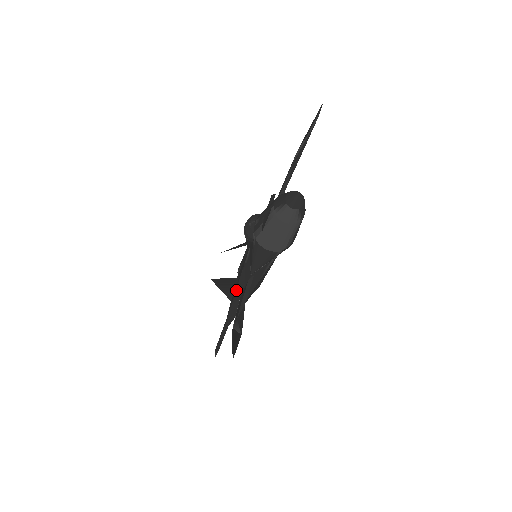
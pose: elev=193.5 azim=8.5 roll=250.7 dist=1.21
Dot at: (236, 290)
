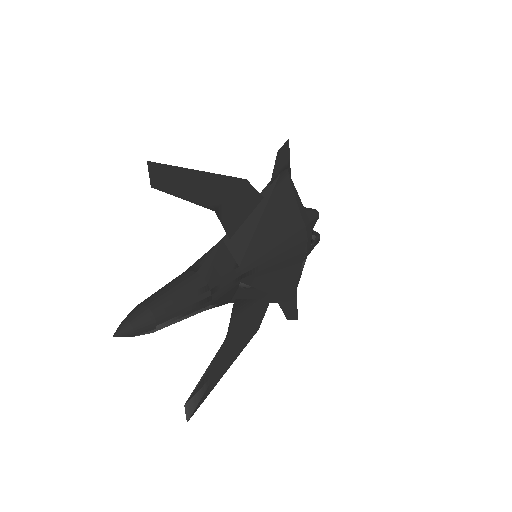
Dot at: occluded
